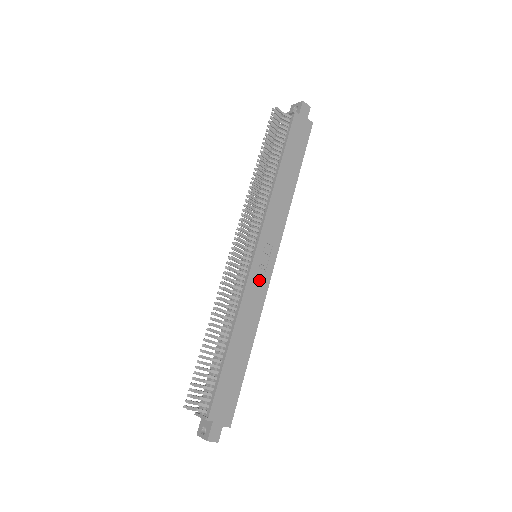
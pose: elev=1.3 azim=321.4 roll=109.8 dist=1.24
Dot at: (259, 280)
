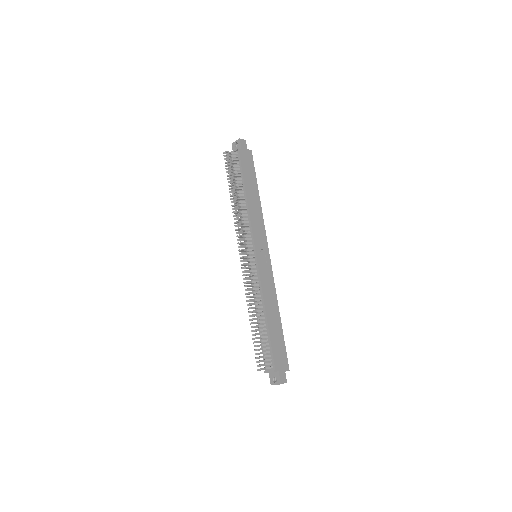
Dot at: (266, 271)
